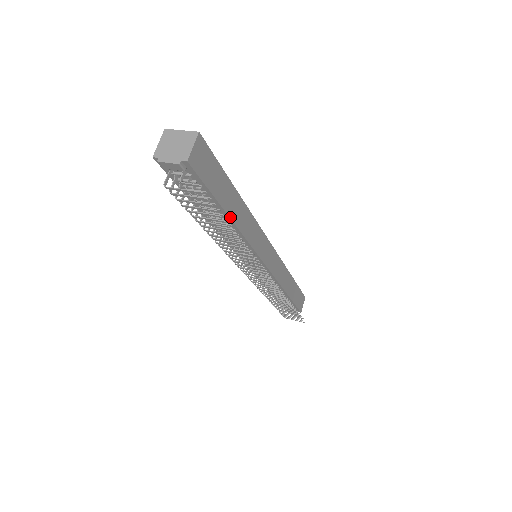
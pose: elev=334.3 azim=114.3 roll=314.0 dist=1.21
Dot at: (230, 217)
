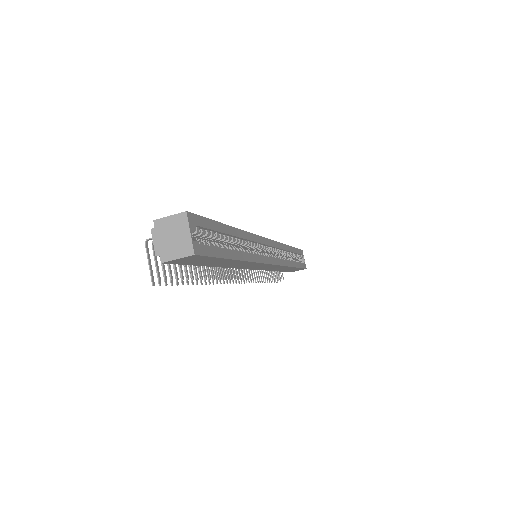
Dot at: (213, 266)
